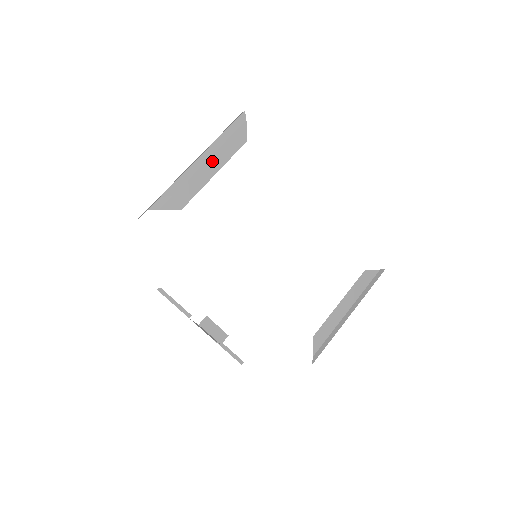
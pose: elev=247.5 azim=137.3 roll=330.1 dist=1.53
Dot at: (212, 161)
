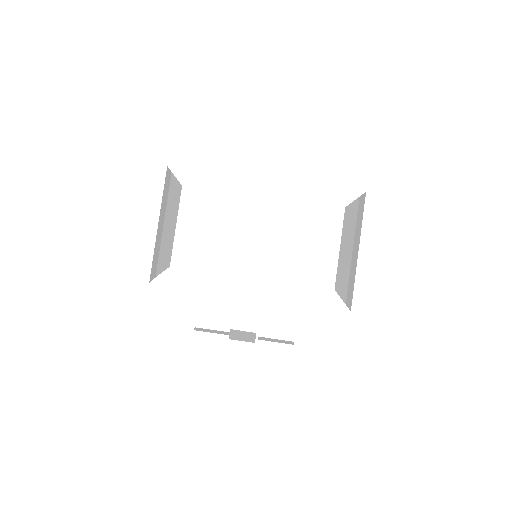
Dot at: (168, 219)
